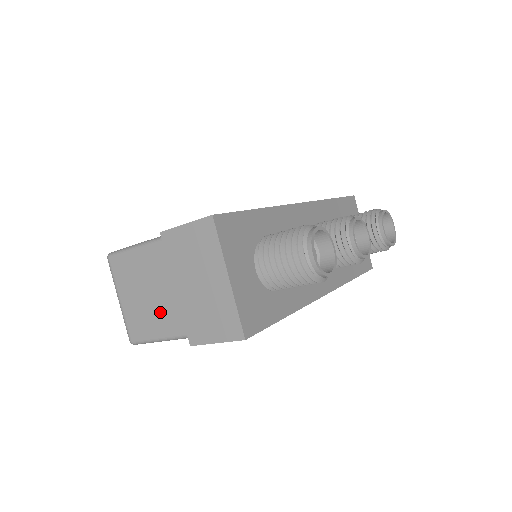
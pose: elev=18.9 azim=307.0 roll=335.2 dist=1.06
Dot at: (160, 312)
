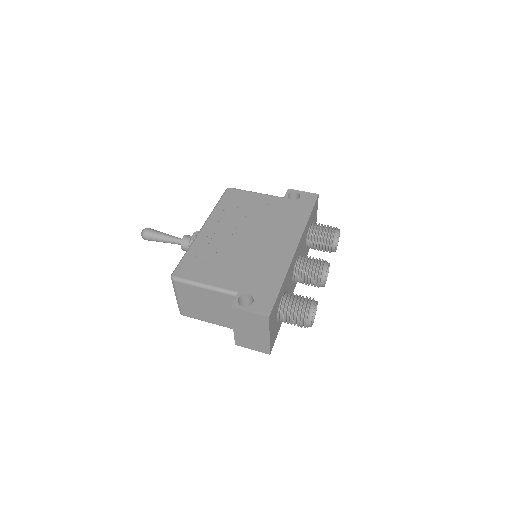
Dot at: (209, 314)
